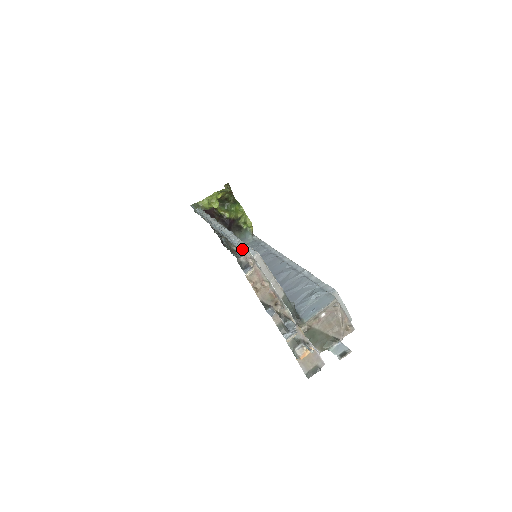
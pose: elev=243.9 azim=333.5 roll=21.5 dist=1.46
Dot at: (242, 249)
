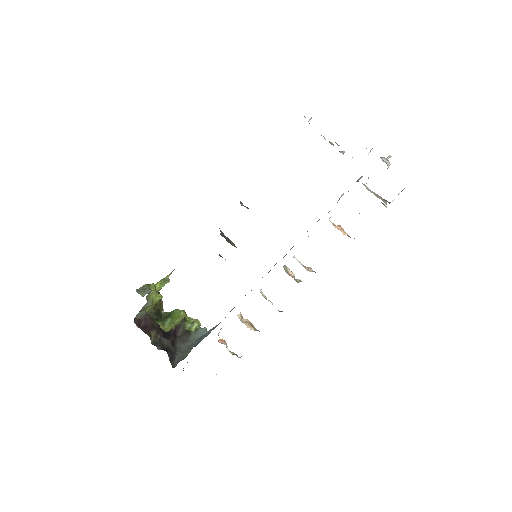
Dot at: occluded
